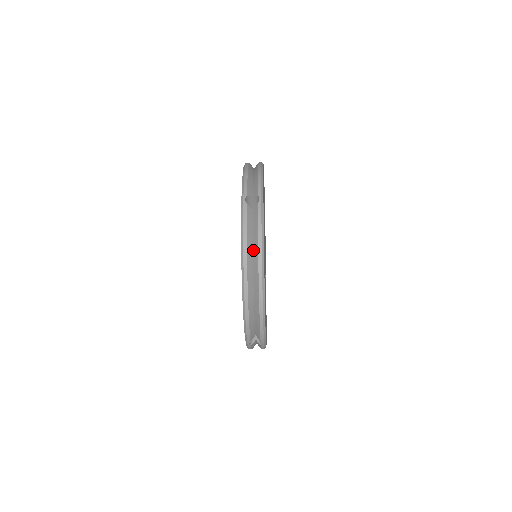
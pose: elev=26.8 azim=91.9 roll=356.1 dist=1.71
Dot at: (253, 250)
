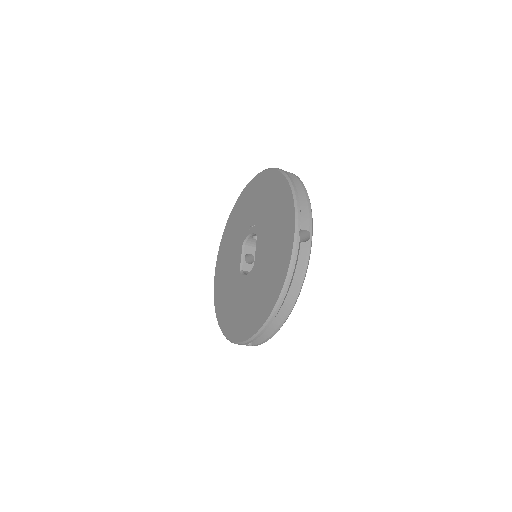
Dot at: (292, 282)
